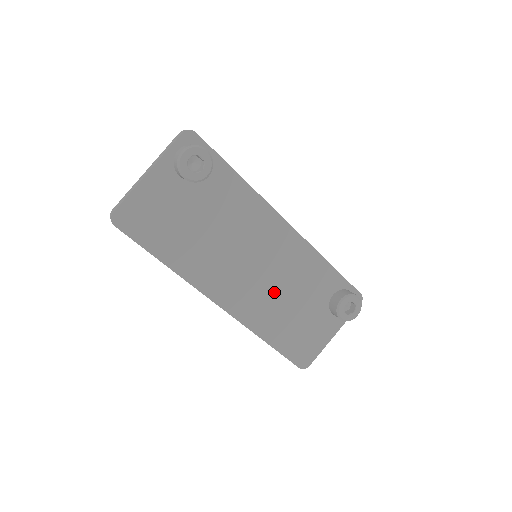
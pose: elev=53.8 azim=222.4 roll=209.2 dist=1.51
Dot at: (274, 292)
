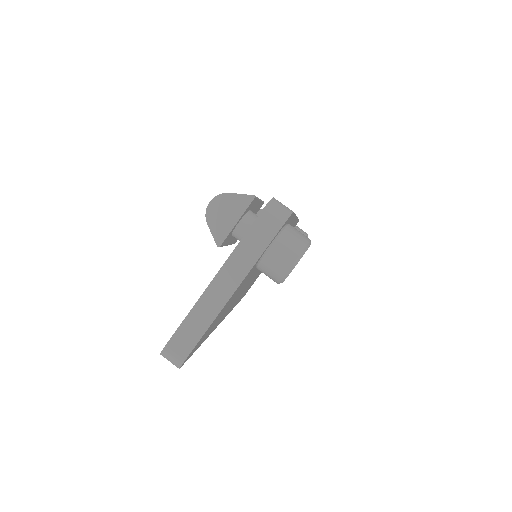
Dot at: occluded
